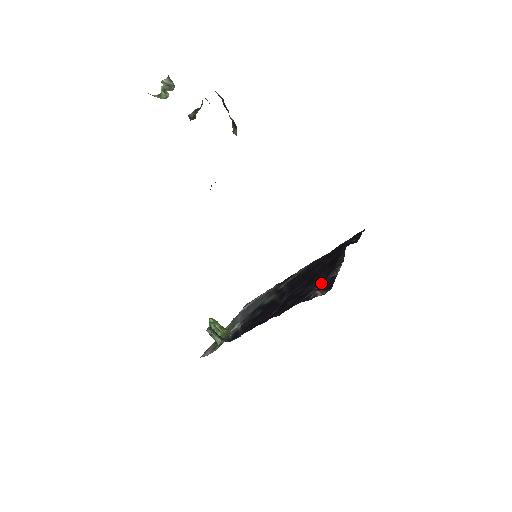
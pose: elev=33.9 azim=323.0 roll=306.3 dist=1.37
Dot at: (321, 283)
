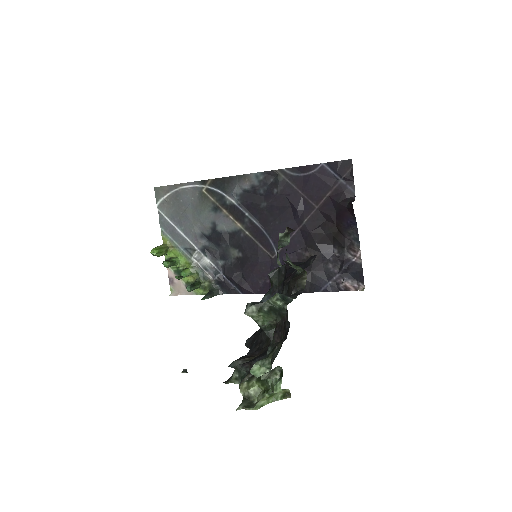
Dot at: (344, 270)
